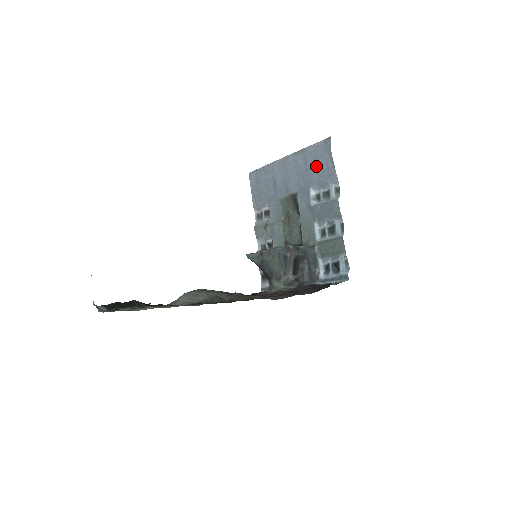
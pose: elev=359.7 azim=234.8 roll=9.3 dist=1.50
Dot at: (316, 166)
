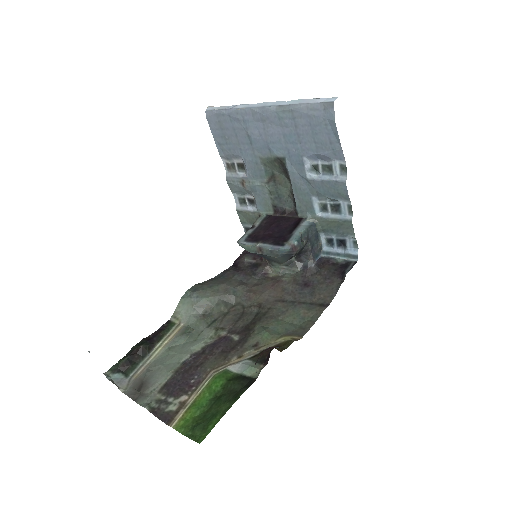
Dot at: (312, 134)
